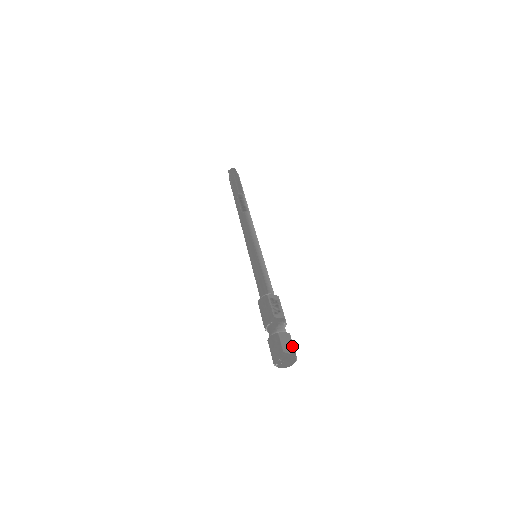
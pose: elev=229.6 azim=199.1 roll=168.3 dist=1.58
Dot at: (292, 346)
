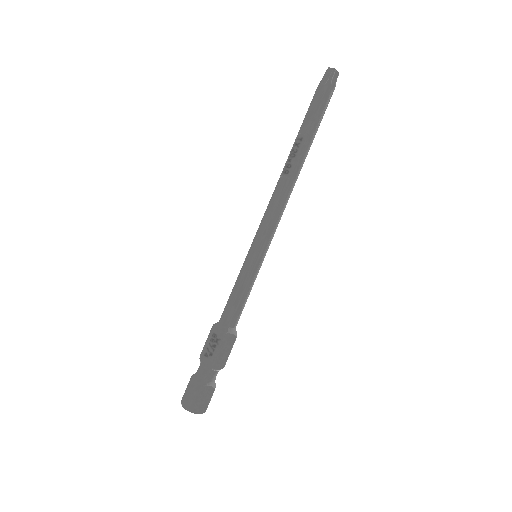
Dot at: (194, 402)
